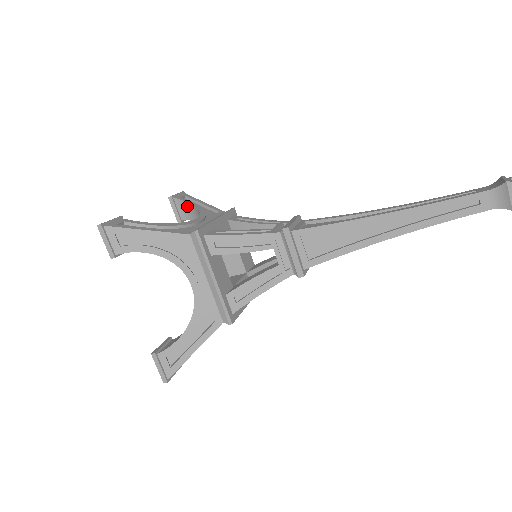
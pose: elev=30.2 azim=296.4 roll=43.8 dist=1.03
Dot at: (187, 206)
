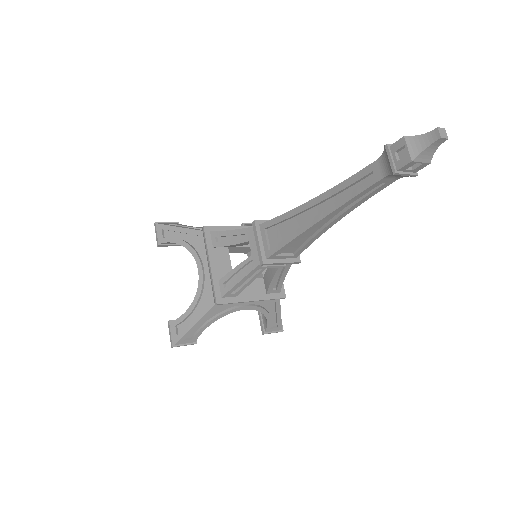
Dot at: occluded
